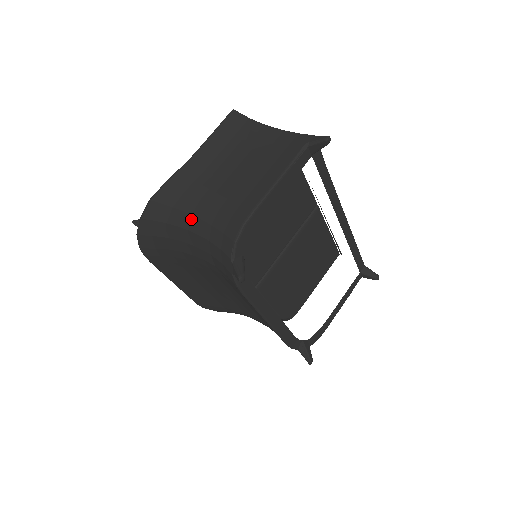
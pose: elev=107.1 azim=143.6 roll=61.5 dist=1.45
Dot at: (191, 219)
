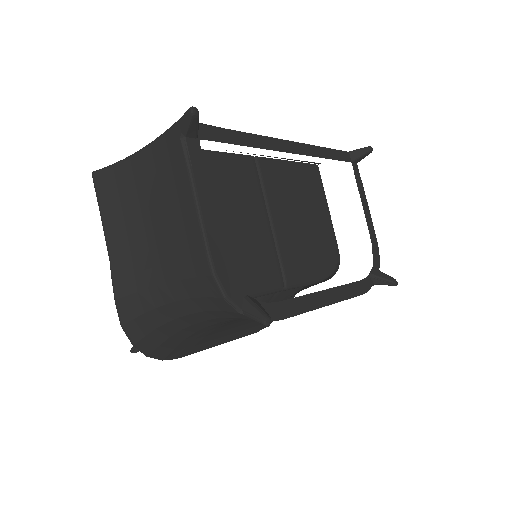
Dot at: (169, 308)
